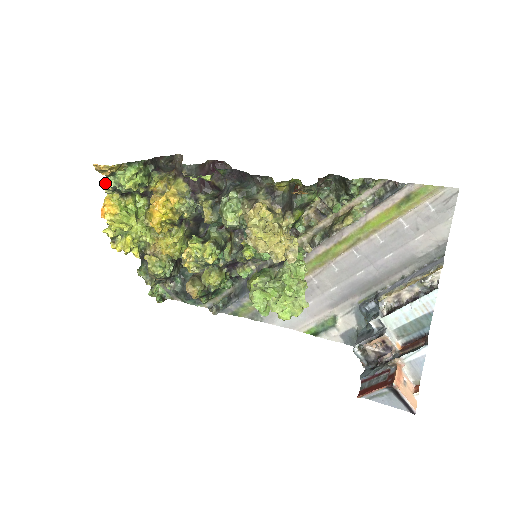
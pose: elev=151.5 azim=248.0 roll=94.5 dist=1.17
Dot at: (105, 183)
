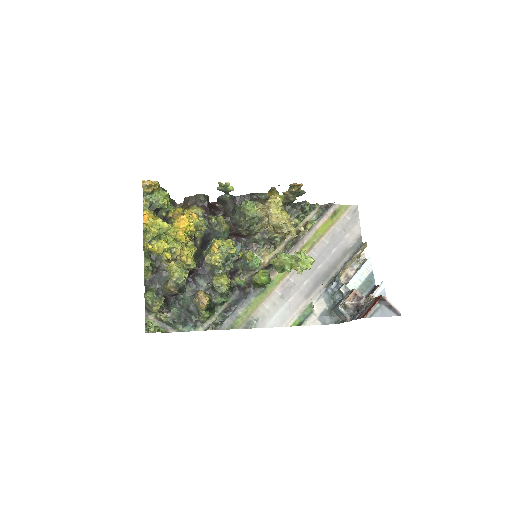
Dot at: (143, 201)
